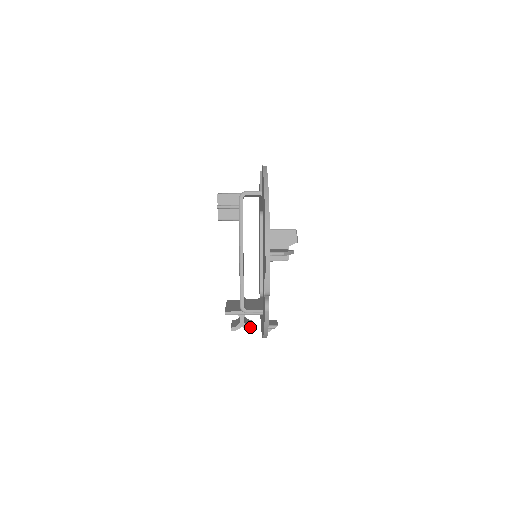
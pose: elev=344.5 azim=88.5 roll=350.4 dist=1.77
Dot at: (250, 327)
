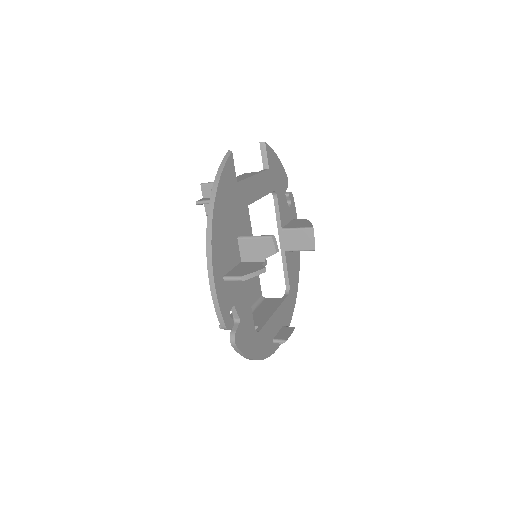
Dot at: occluded
